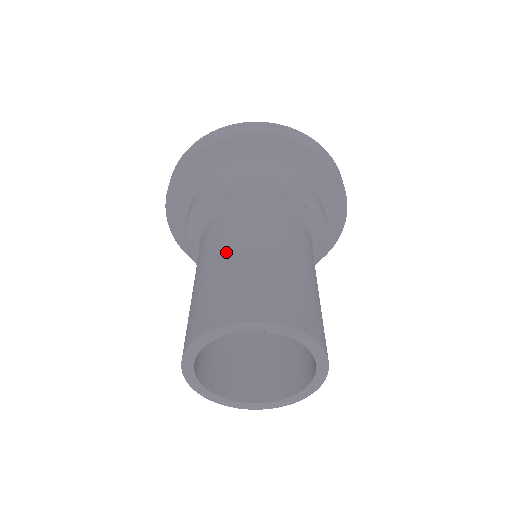
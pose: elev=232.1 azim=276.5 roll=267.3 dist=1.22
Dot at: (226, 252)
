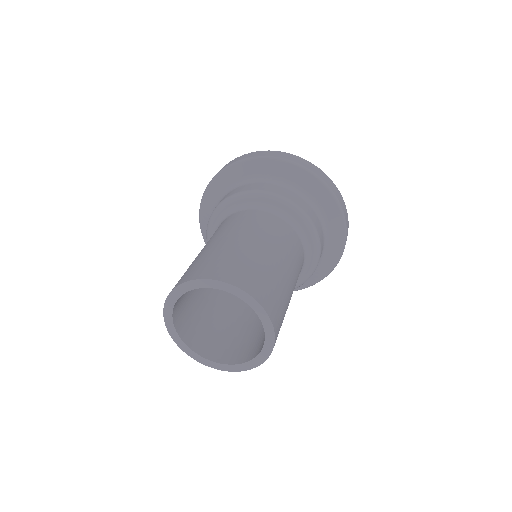
Dot at: (229, 236)
